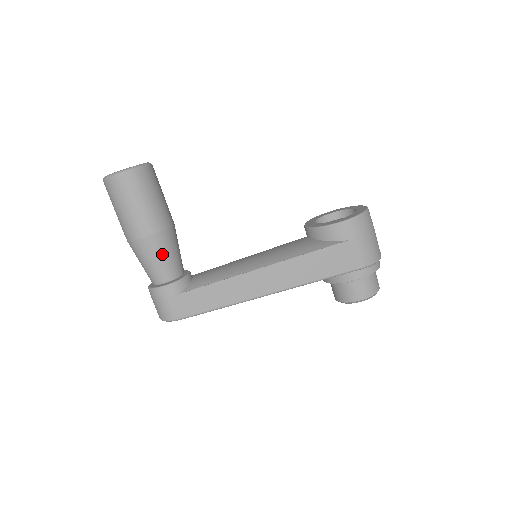
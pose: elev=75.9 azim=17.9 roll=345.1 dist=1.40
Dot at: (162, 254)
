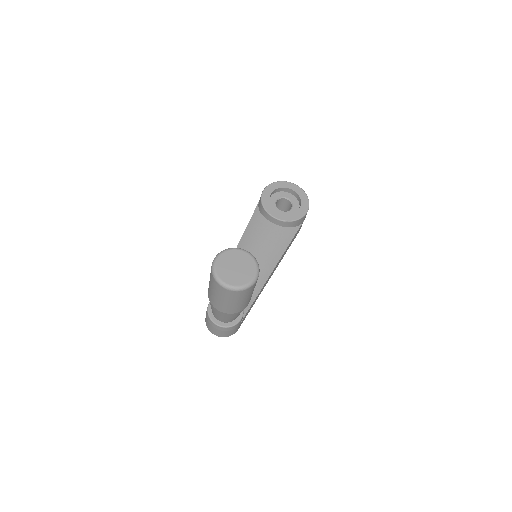
Dot at: occluded
